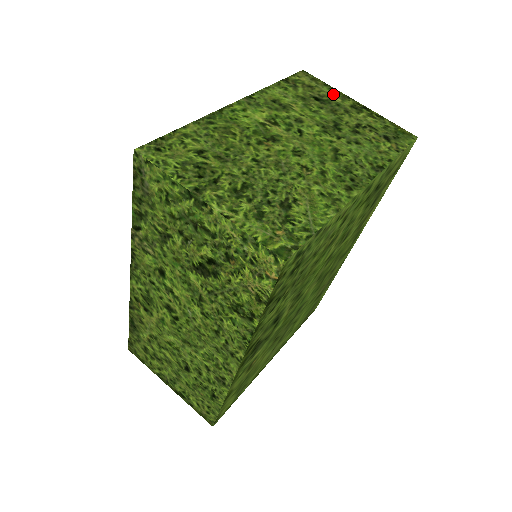
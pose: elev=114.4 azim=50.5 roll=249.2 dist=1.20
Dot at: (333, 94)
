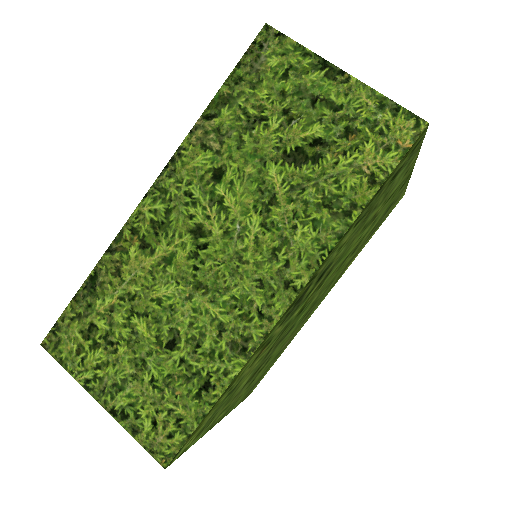
Dot at: occluded
